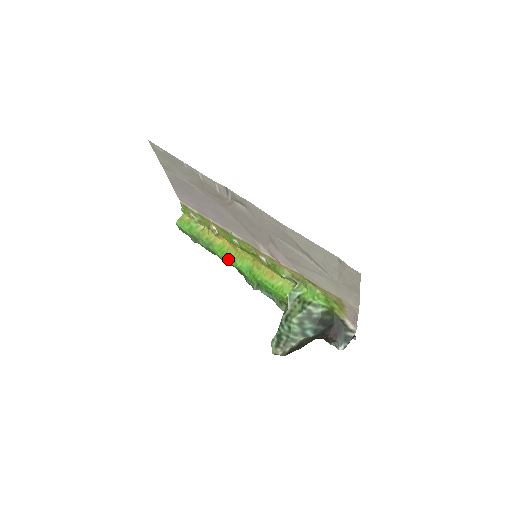
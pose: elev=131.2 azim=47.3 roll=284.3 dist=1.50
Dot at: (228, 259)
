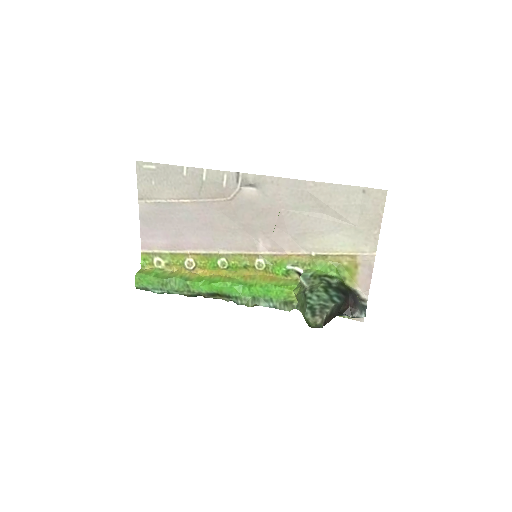
Dot at: (215, 283)
